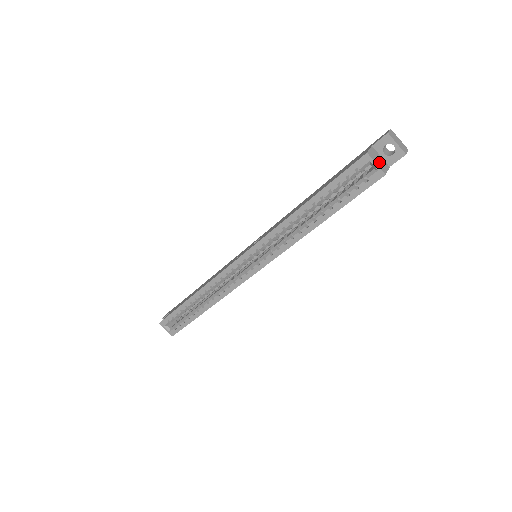
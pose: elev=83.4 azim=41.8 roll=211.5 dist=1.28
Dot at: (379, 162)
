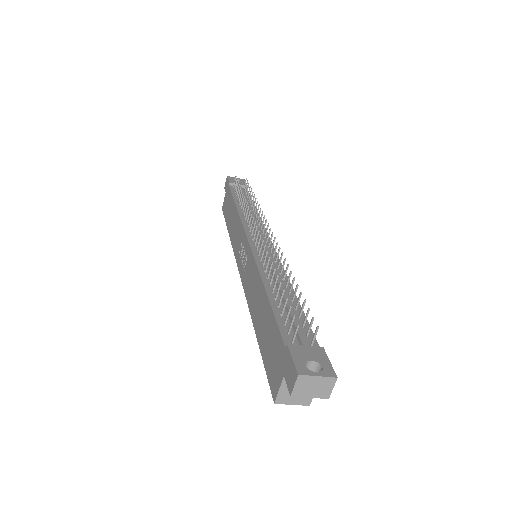
Dot at: occluded
